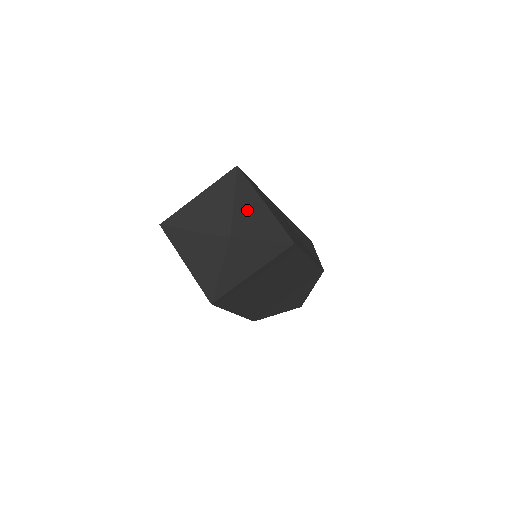
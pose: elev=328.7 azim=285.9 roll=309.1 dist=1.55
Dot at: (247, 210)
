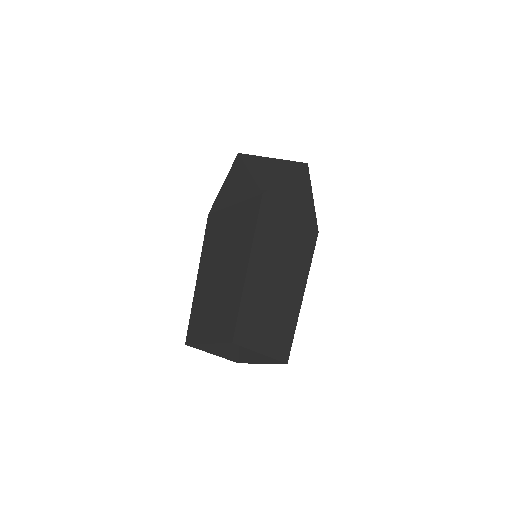
Dot at: occluded
